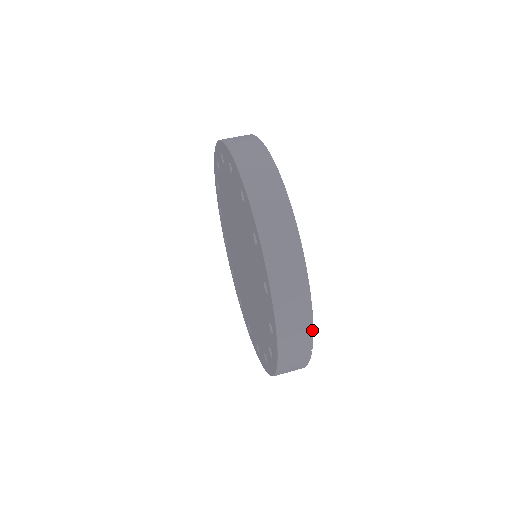
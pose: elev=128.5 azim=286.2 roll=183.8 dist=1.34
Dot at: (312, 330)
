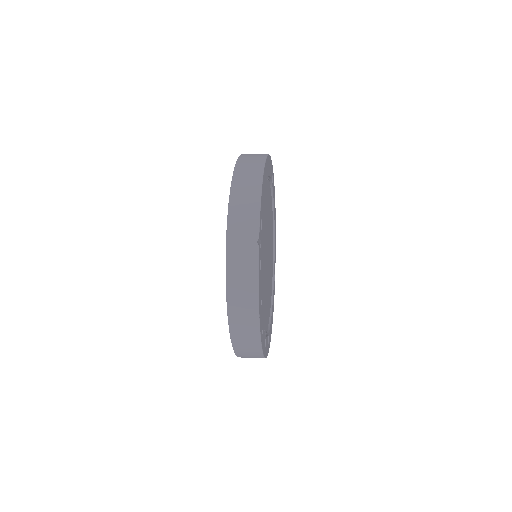
Dot at: (259, 213)
